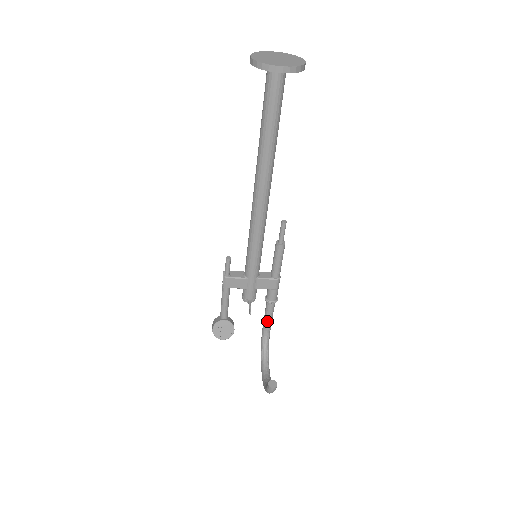
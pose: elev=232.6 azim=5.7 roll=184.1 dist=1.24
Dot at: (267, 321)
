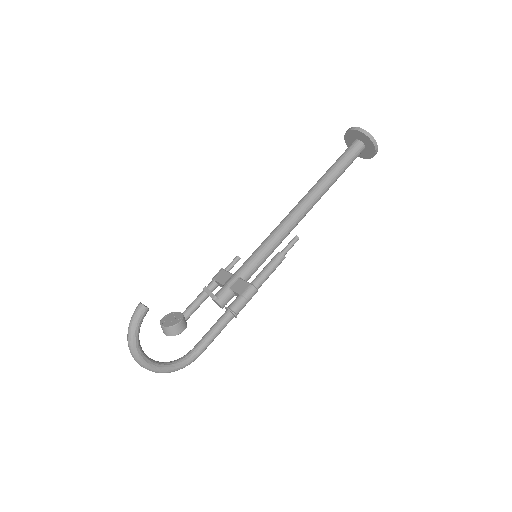
Dot at: (206, 334)
